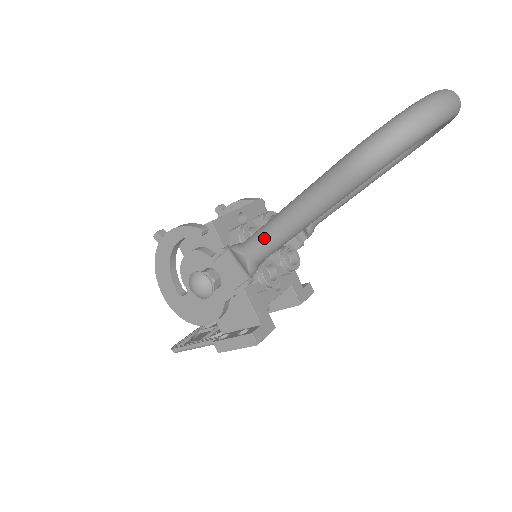
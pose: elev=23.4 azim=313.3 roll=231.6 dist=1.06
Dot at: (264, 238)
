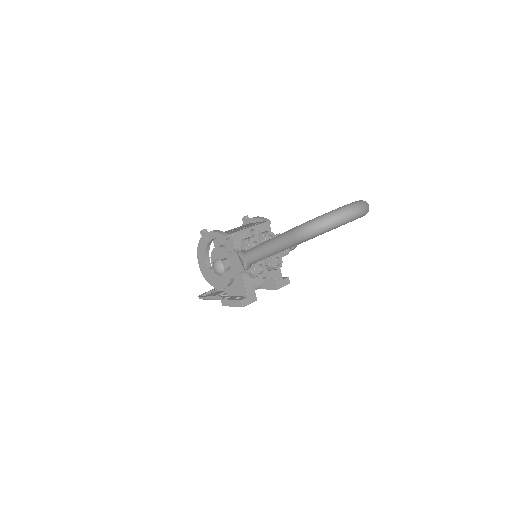
Dot at: (254, 254)
